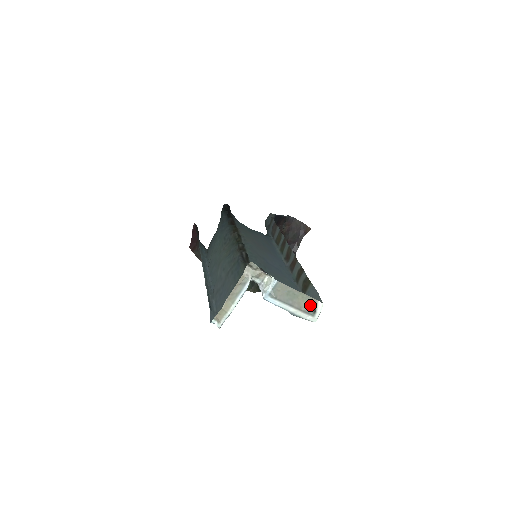
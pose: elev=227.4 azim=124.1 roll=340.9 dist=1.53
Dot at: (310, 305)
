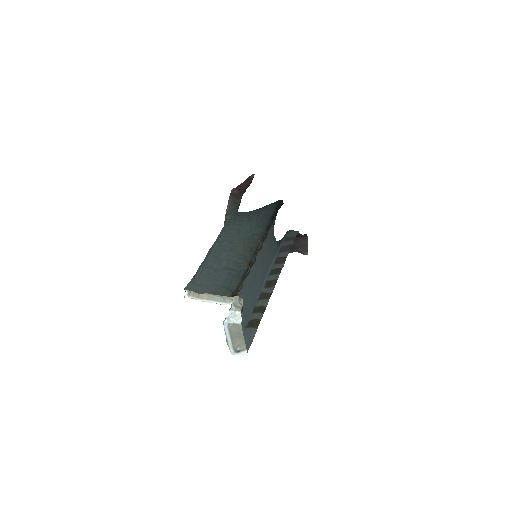
Dot at: (240, 348)
